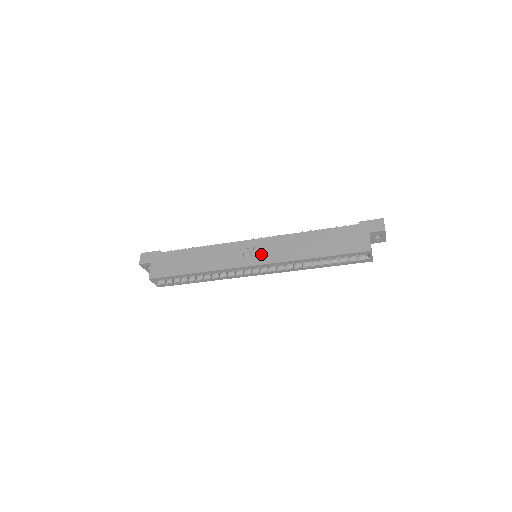
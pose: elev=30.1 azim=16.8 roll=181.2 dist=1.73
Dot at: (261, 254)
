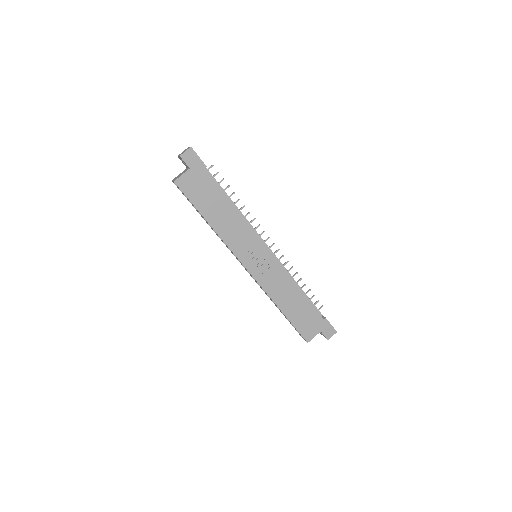
Dot at: (260, 268)
